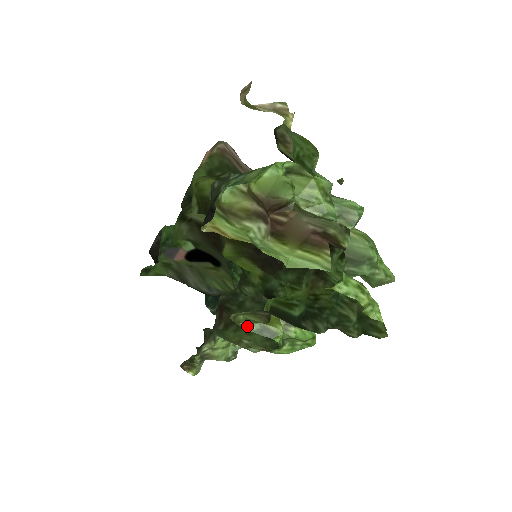
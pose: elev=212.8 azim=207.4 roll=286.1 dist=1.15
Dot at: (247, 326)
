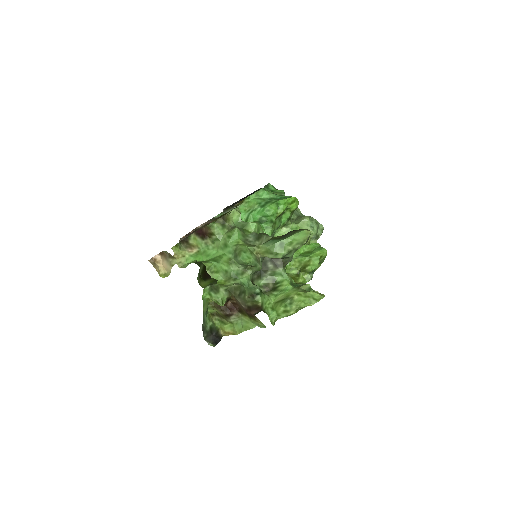
Dot at: occluded
